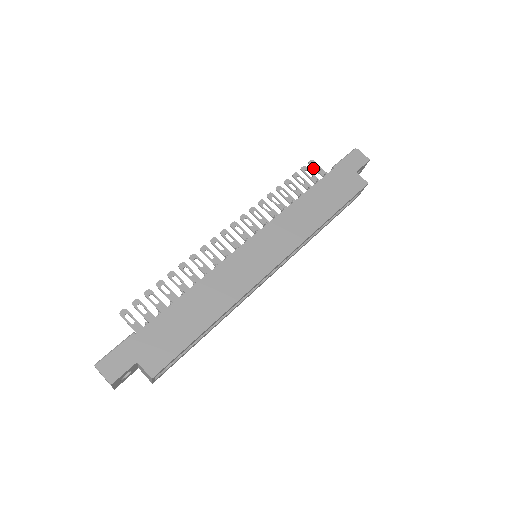
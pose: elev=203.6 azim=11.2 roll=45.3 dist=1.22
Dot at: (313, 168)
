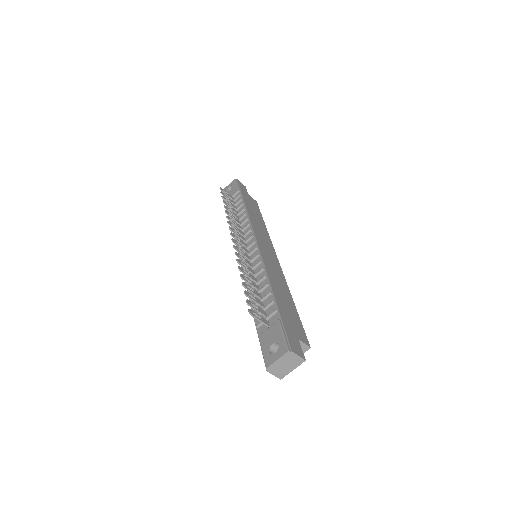
Dot at: (225, 193)
